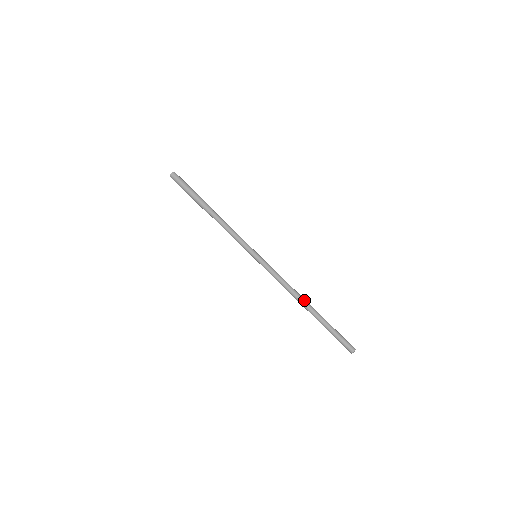
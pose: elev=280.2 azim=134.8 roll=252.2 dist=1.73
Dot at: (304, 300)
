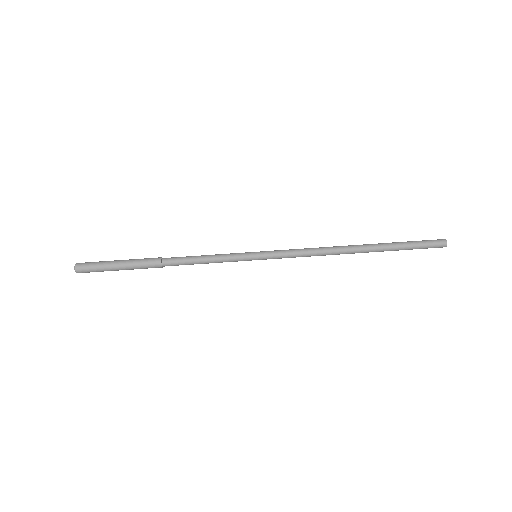
Dot at: (350, 249)
